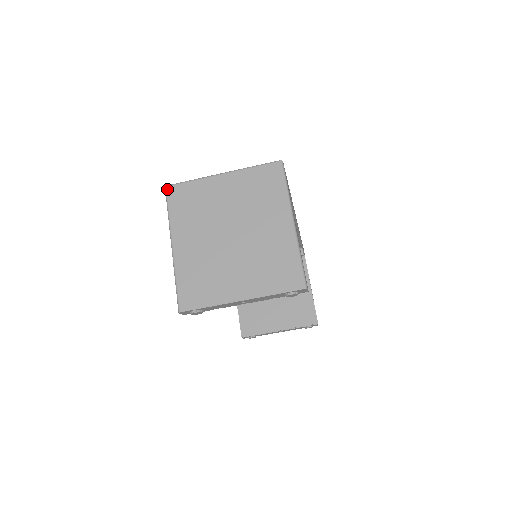
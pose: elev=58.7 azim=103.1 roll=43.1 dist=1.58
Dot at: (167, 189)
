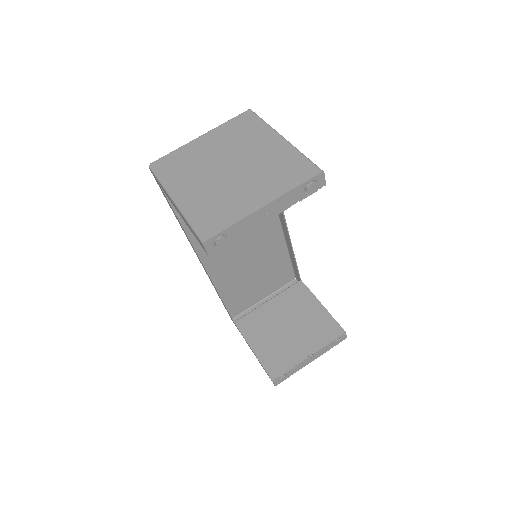
Dot at: (151, 165)
